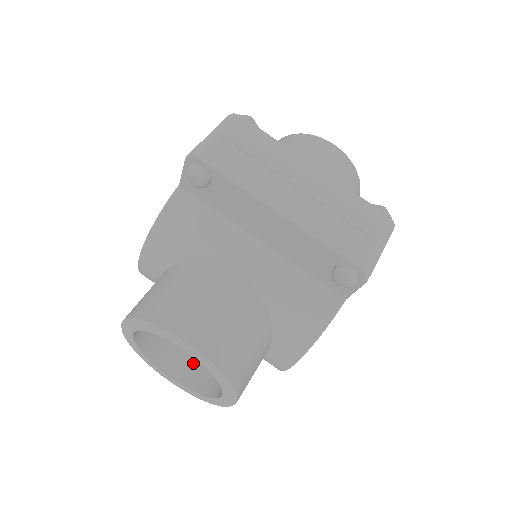
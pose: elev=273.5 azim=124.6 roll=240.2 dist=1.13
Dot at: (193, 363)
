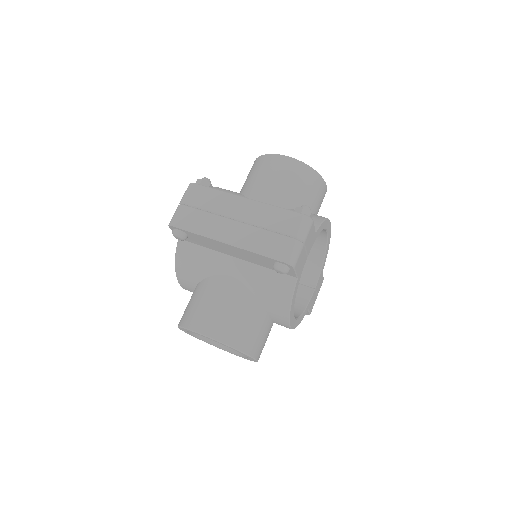
Dot at: occluded
